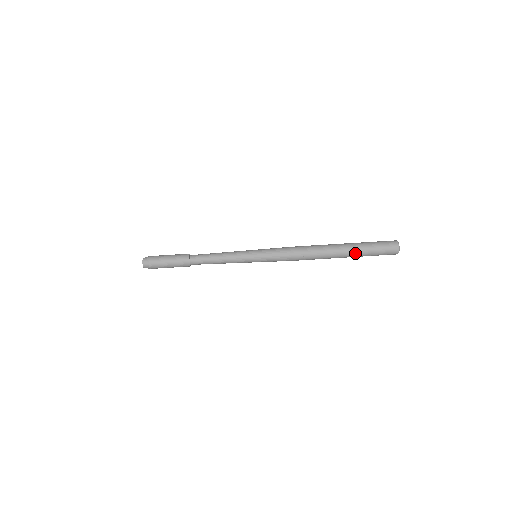
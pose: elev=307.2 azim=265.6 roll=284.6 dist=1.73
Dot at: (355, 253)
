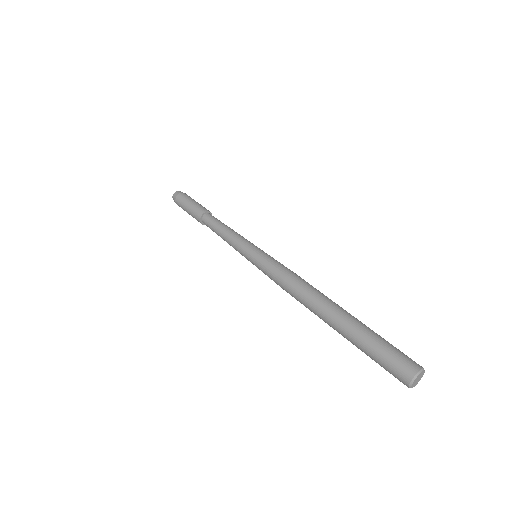
Dot at: (349, 339)
